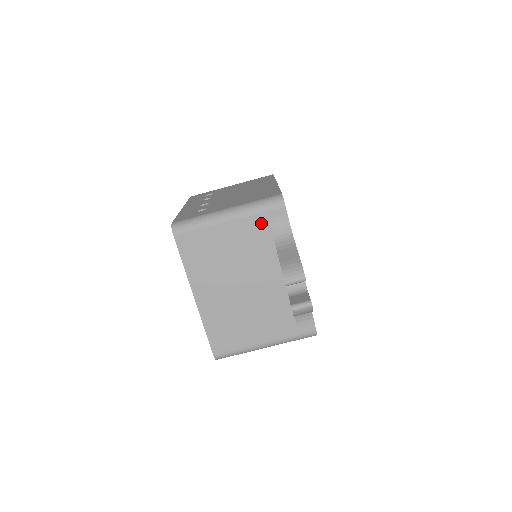
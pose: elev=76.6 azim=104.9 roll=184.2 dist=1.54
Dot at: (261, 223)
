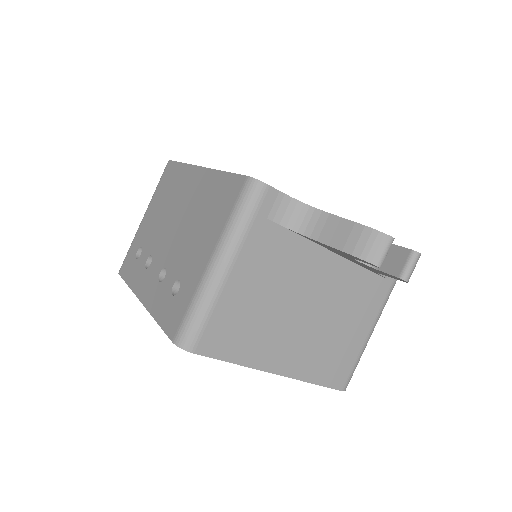
Dot at: (263, 232)
